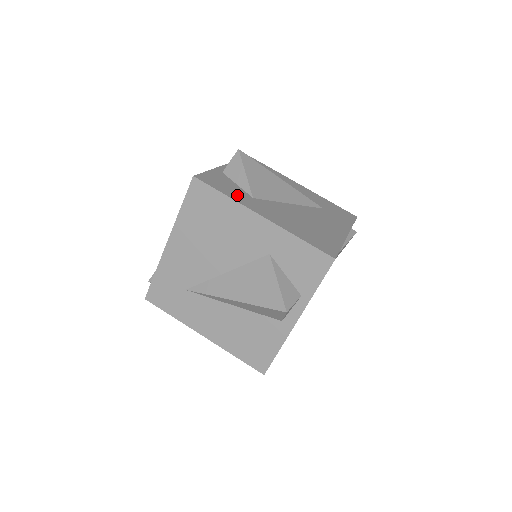
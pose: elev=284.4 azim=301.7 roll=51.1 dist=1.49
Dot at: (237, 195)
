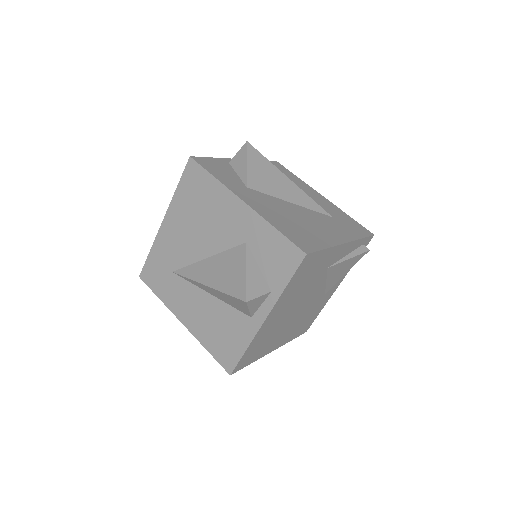
Dot at: (229, 180)
